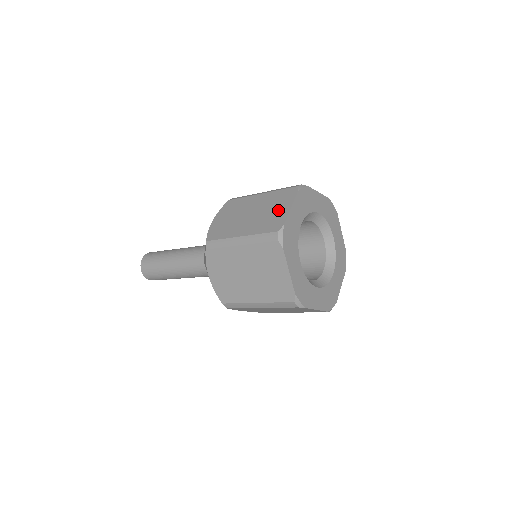
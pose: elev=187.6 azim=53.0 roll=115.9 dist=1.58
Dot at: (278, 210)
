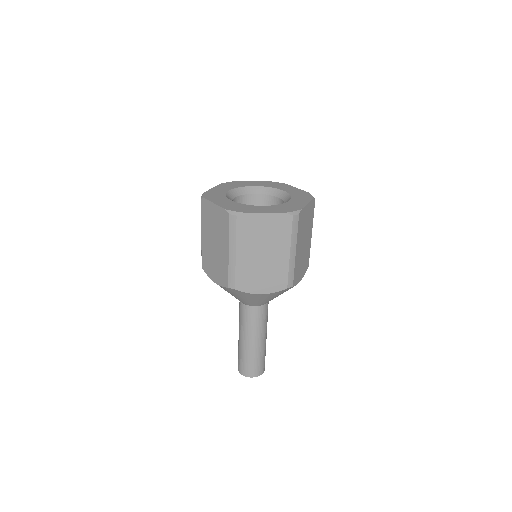
Dot at: occluded
